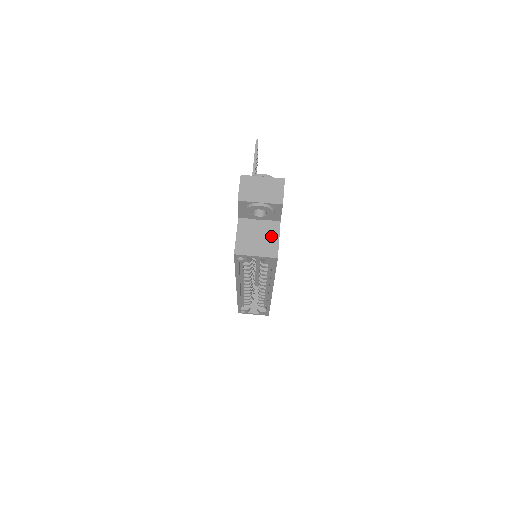
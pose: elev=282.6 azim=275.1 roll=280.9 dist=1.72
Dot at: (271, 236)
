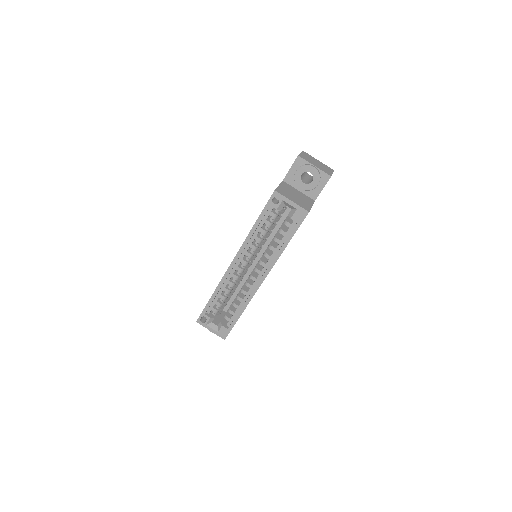
Dot at: (306, 201)
